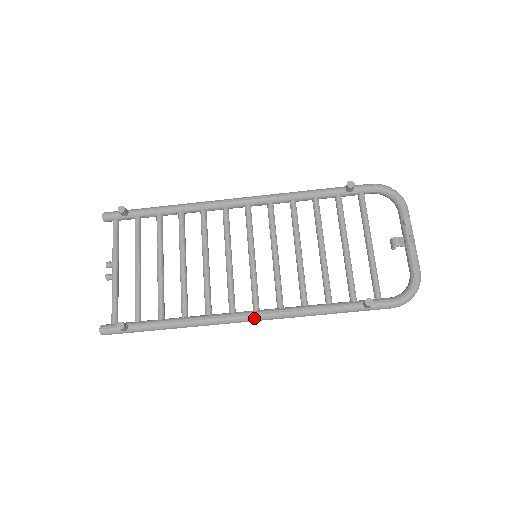
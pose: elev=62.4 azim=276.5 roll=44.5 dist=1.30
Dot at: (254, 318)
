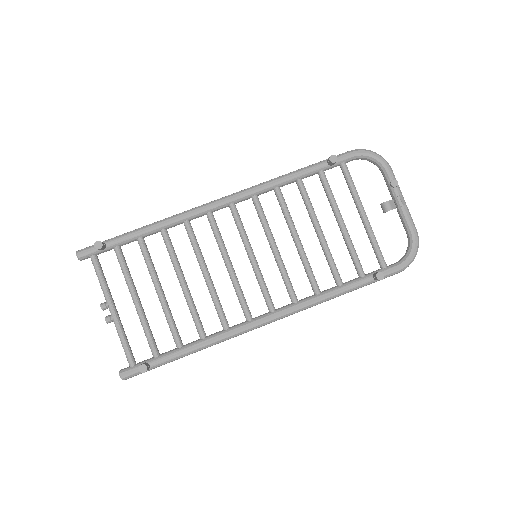
Dot at: (273, 320)
